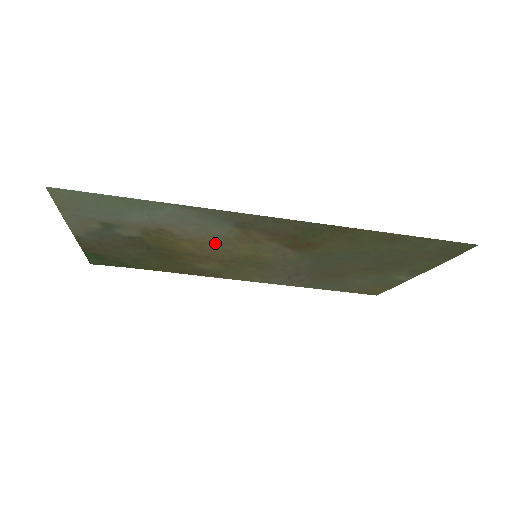
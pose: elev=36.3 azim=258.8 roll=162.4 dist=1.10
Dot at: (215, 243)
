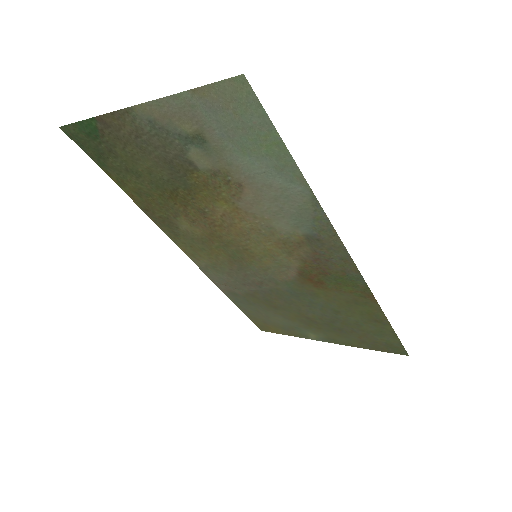
Dot at: (252, 226)
